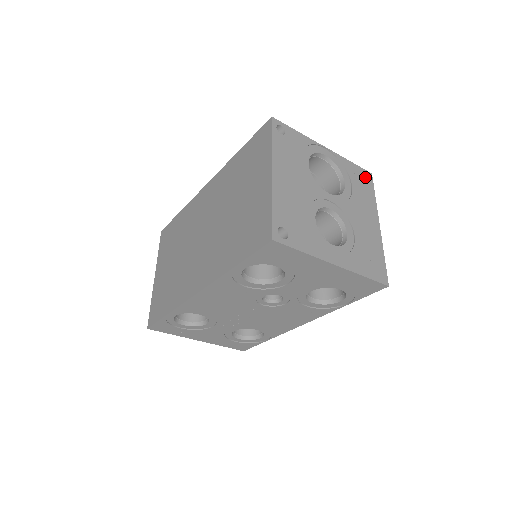
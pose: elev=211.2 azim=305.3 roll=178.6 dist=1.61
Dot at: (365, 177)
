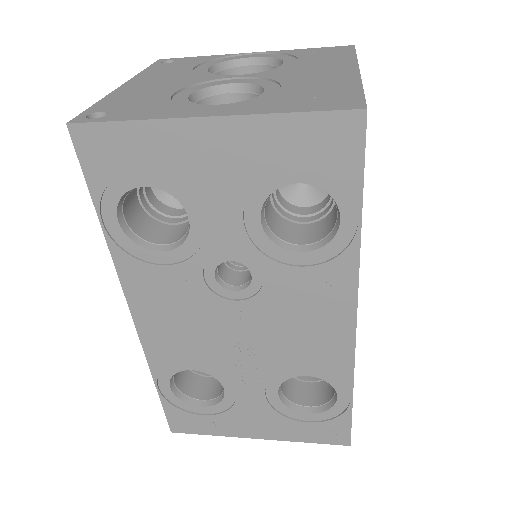
Dot at: (335, 50)
